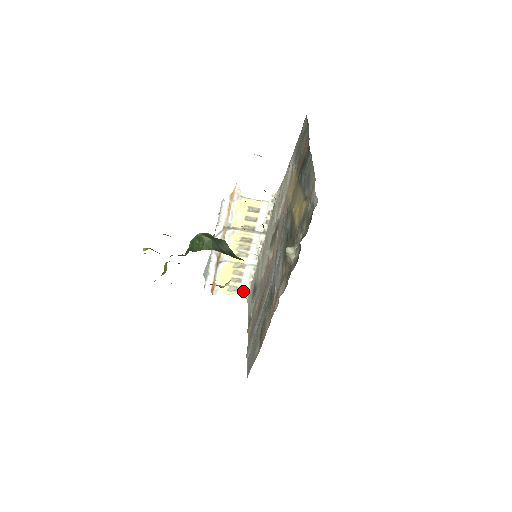
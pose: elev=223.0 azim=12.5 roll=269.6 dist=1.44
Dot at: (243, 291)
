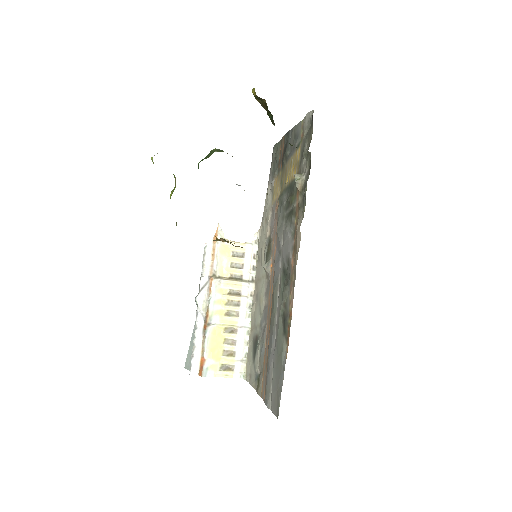
Dot at: (239, 369)
